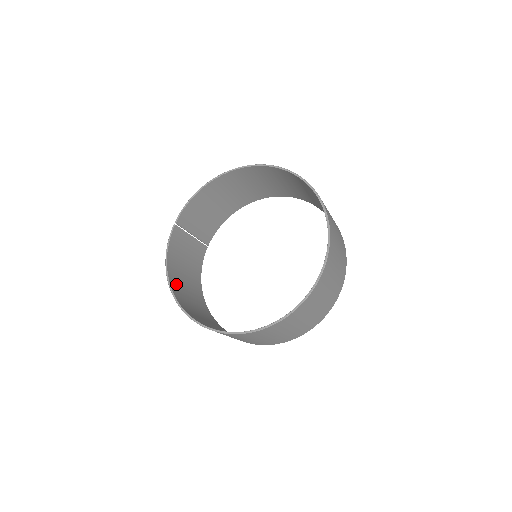
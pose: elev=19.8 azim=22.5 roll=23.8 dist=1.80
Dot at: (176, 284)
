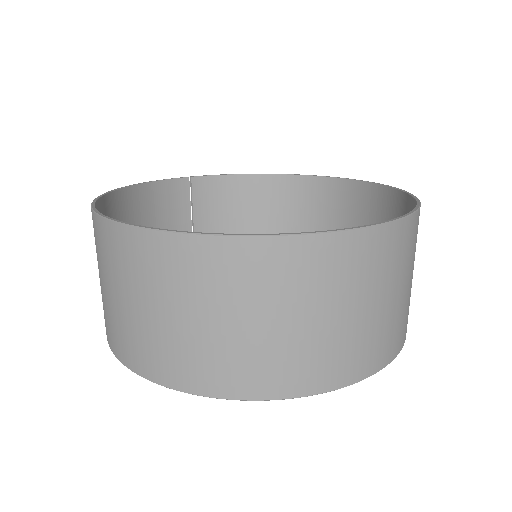
Dot at: (120, 211)
